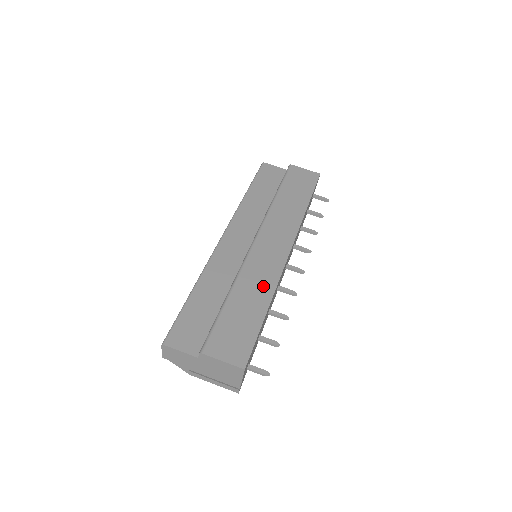
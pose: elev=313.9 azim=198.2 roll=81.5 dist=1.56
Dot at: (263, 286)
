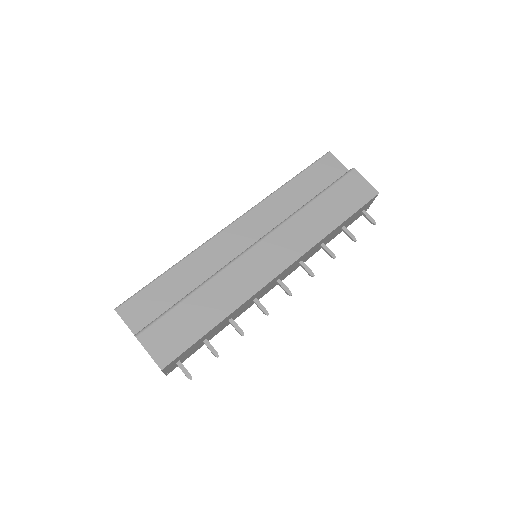
Dot at: (230, 298)
